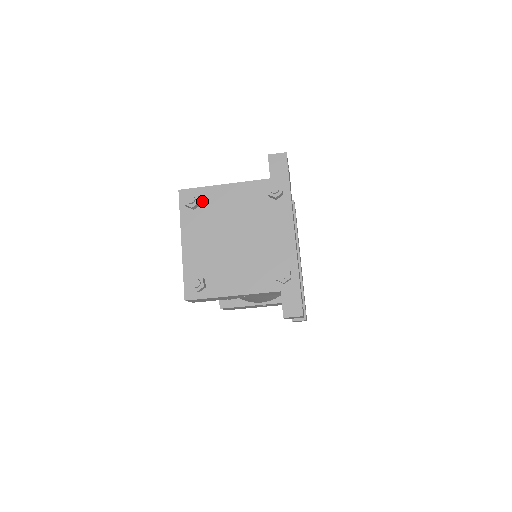
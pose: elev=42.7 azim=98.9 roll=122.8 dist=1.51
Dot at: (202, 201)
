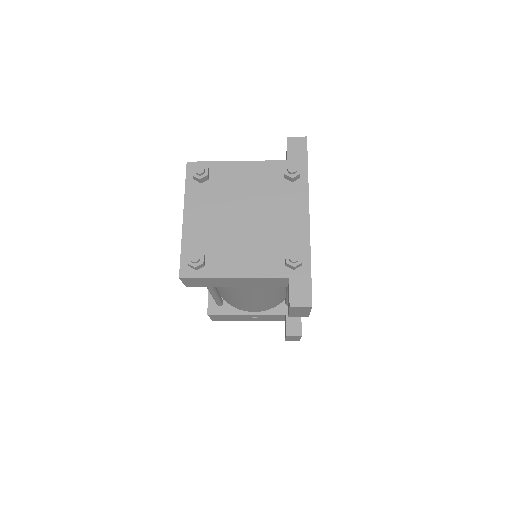
Dot at: (211, 175)
